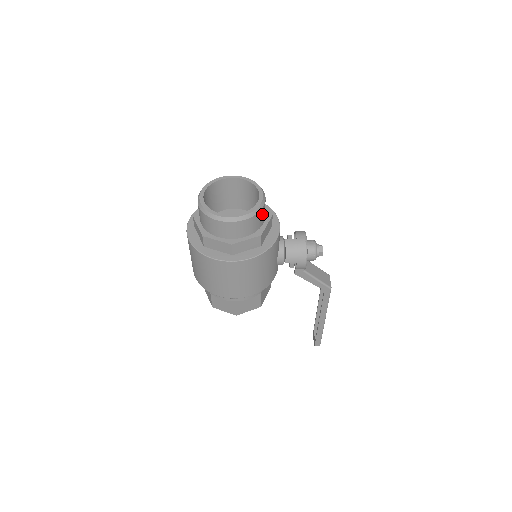
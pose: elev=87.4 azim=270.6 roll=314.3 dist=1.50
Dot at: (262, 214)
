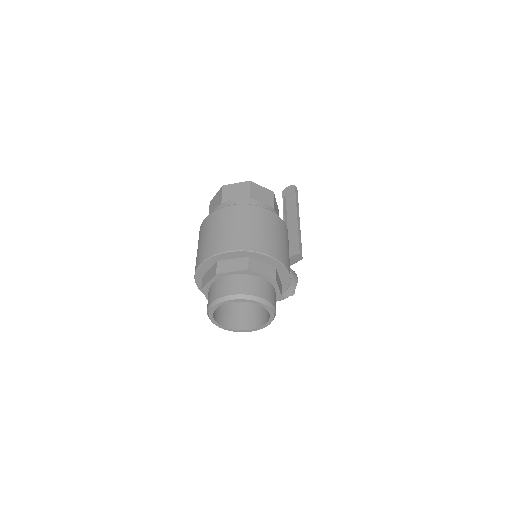
Dot at: (248, 322)
